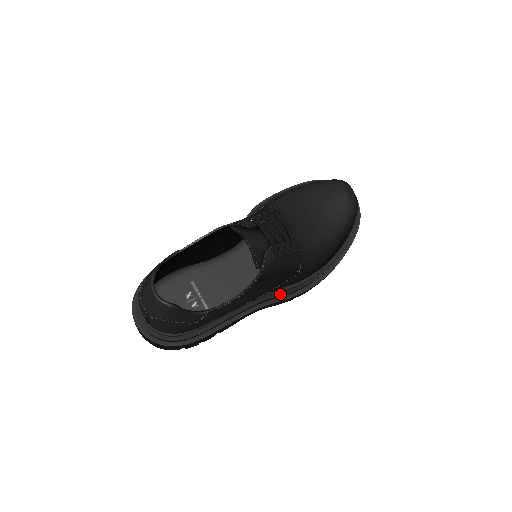
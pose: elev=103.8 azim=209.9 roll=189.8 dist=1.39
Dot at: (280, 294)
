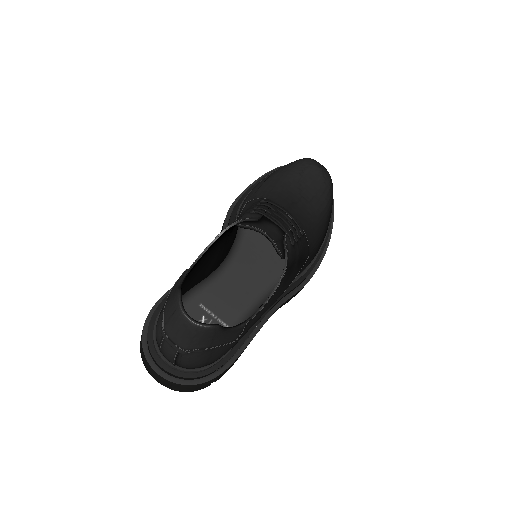
Dot at: (291, 288)
